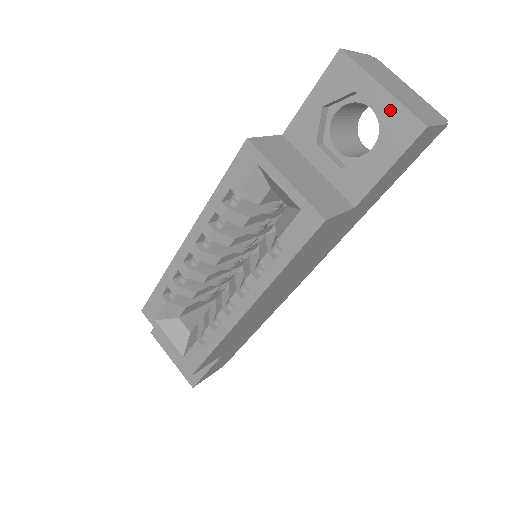
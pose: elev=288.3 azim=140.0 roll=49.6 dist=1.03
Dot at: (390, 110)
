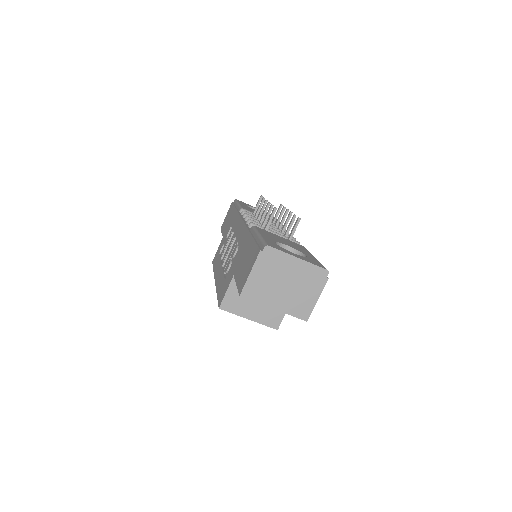
Dot at: occluded
